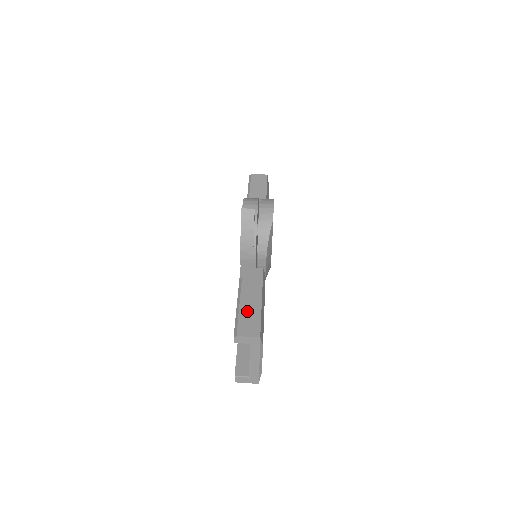
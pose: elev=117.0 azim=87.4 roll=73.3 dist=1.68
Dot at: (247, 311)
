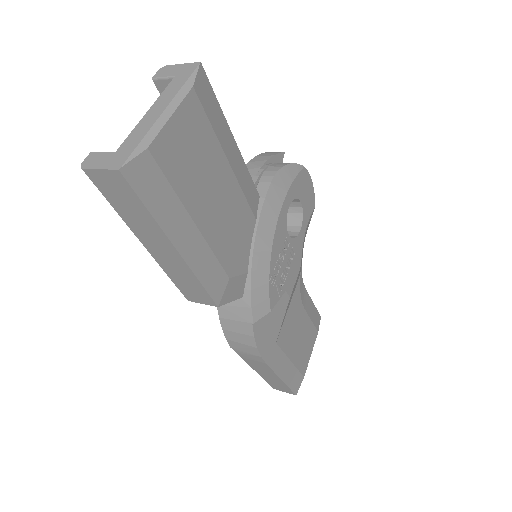
Dot at: occluded
